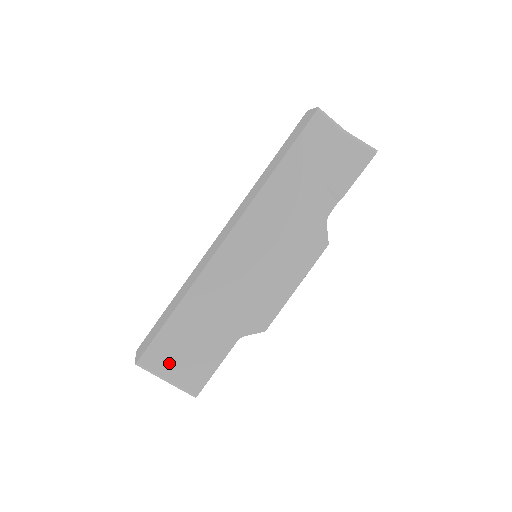
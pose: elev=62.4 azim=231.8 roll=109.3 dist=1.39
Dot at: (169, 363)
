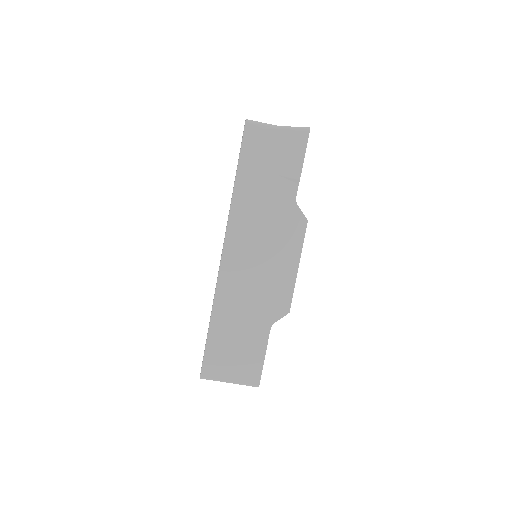
Dot at: (225, 368)
